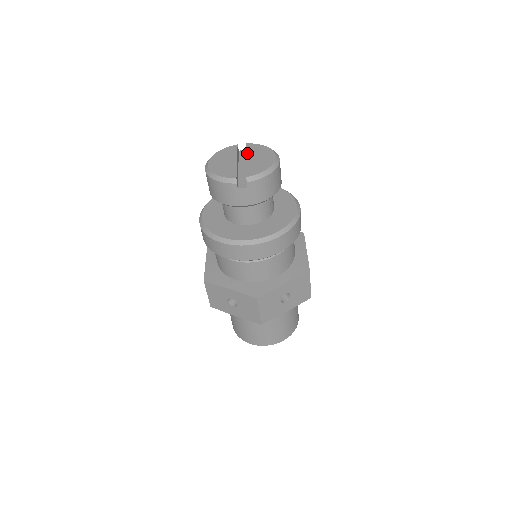
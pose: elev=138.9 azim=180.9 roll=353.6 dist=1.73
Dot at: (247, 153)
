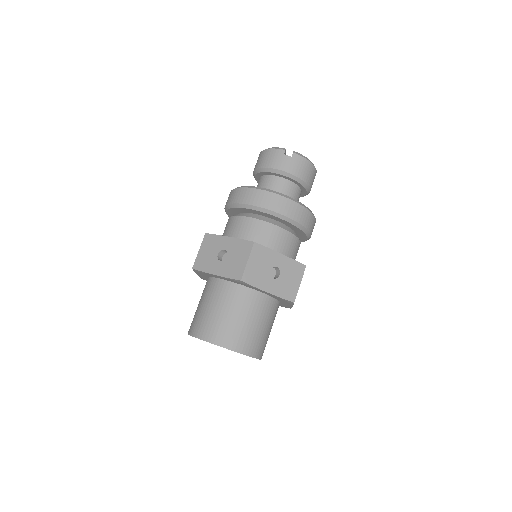
Dot at: occluded
